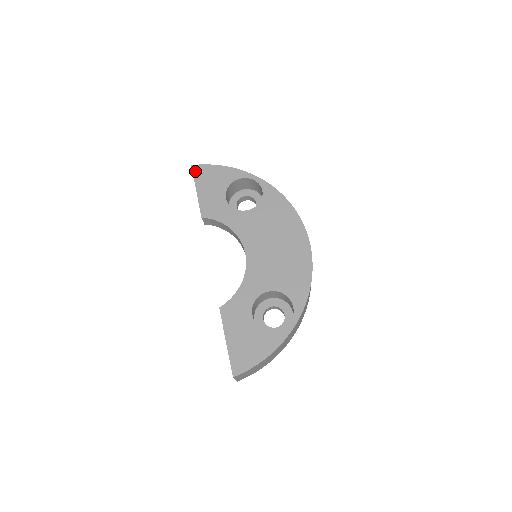
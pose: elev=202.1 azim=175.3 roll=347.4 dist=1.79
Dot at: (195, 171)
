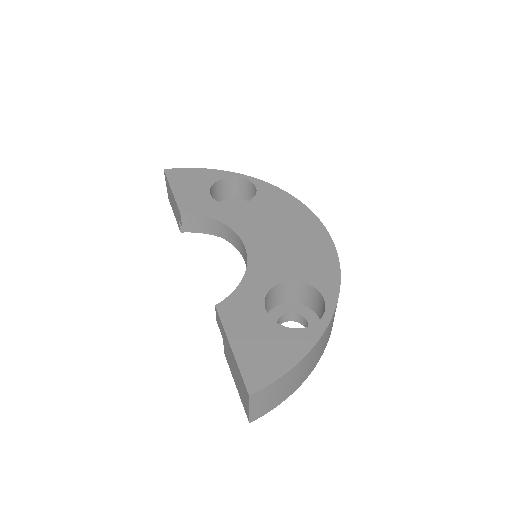
Dot at: (169, 174)
